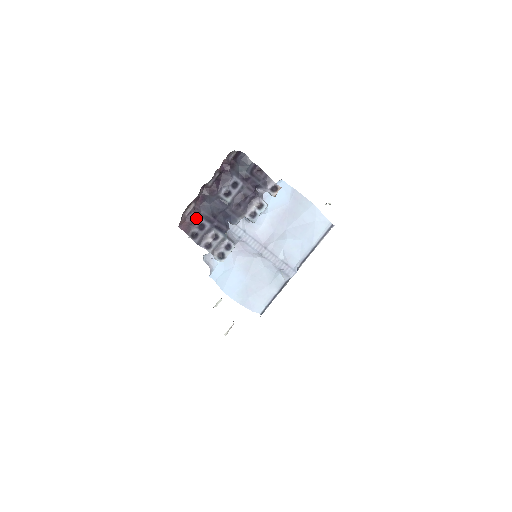
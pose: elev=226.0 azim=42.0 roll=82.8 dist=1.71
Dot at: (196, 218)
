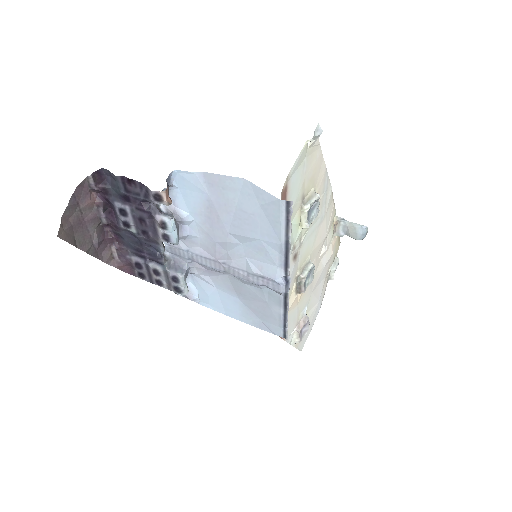
Dot at: (127, 259)
